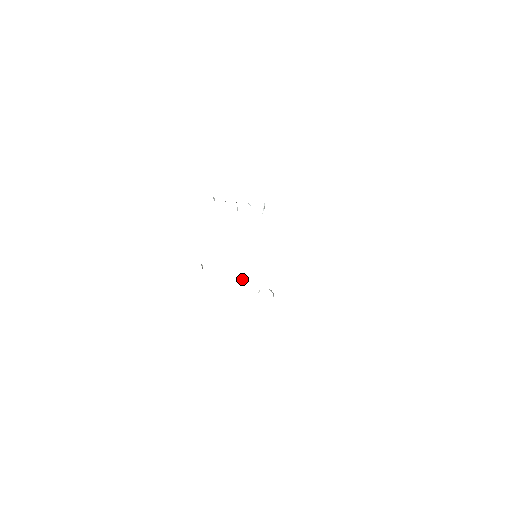
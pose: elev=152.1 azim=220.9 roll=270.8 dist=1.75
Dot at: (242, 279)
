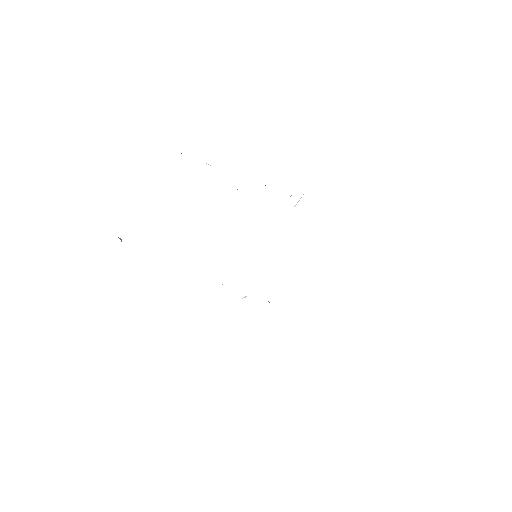
Dot at: occluded
